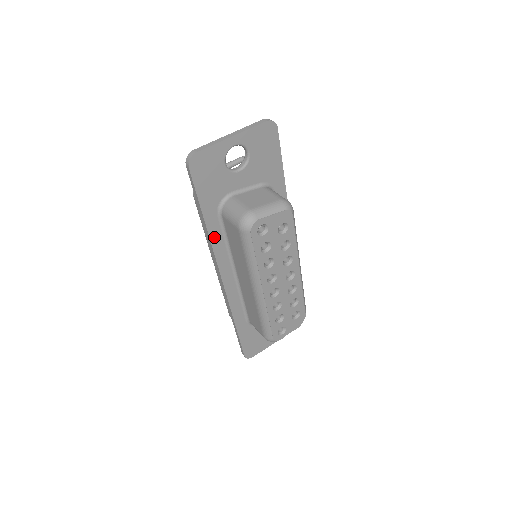
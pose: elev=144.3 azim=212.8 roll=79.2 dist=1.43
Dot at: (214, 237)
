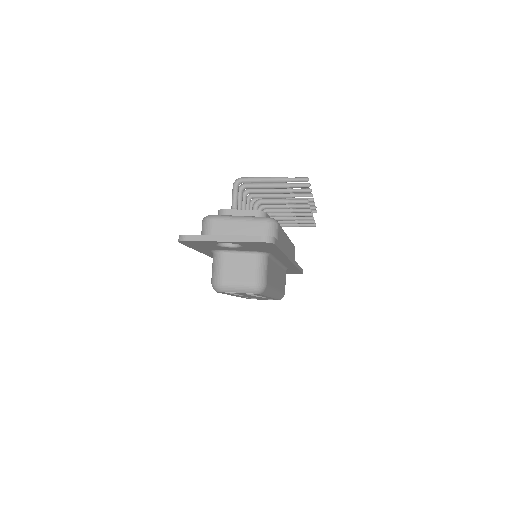
Dot at: (209, 254)
